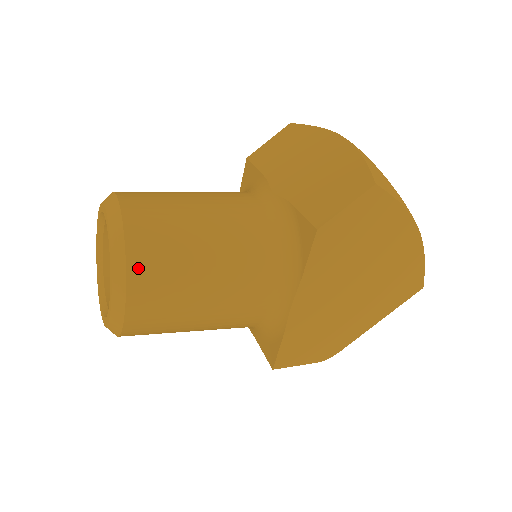
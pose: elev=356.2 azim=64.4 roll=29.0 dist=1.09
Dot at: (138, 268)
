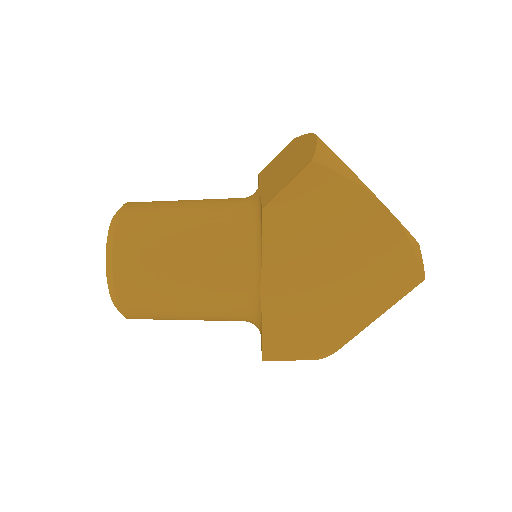
Dot at: (122, 251)
